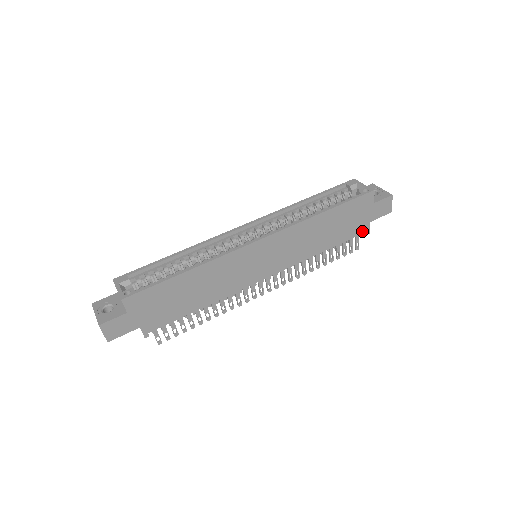
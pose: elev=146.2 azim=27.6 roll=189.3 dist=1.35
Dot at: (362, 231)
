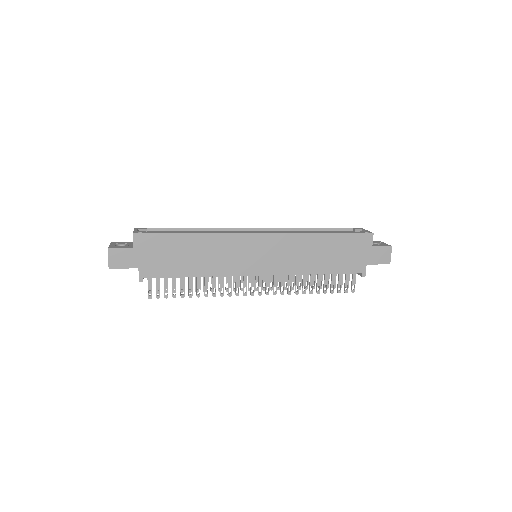
Dot at: (358, 271)
